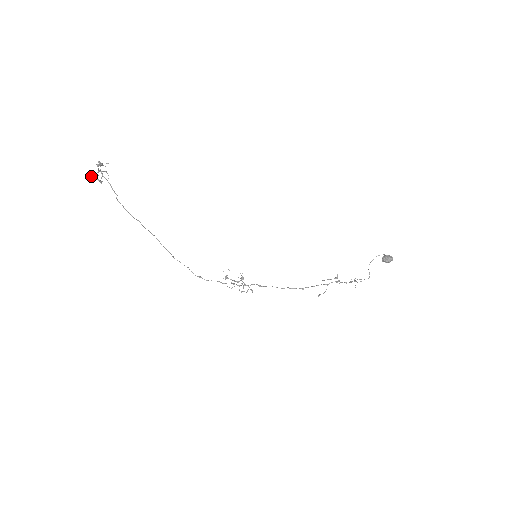
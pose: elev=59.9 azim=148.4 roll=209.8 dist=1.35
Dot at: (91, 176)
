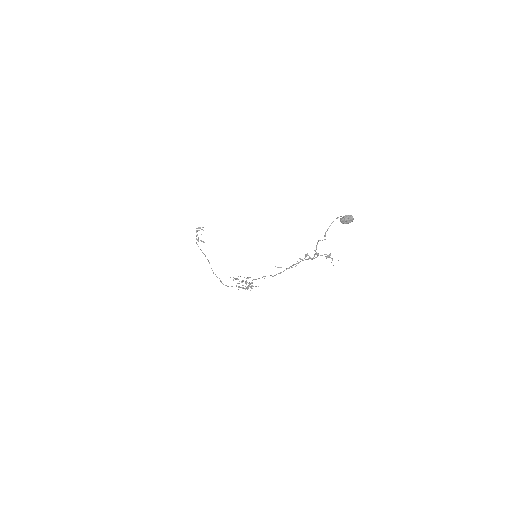
Dot at: occluded
